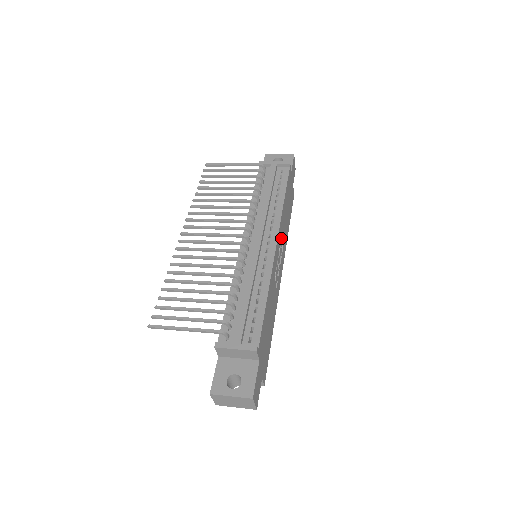
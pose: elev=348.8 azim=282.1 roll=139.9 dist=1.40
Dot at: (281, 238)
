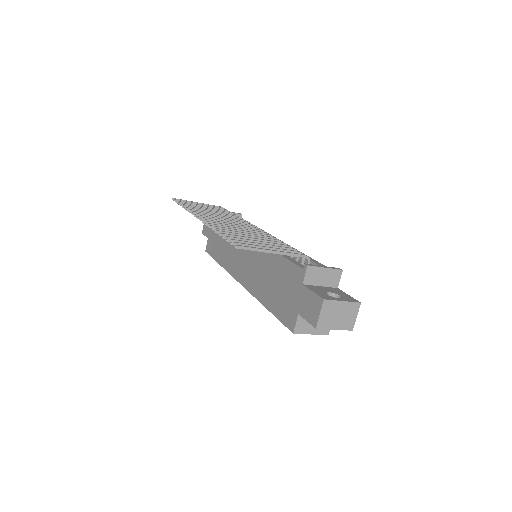
Dot at: occluded
